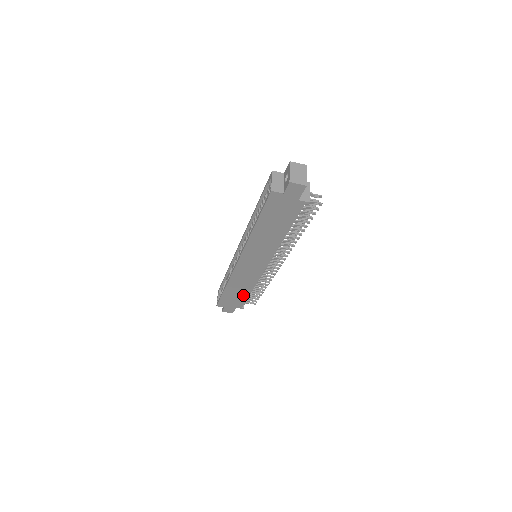
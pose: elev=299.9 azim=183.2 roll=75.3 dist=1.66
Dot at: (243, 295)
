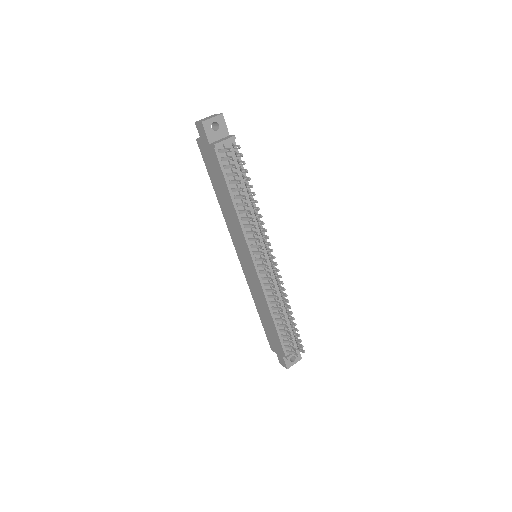
Dot at: (273, 326)
